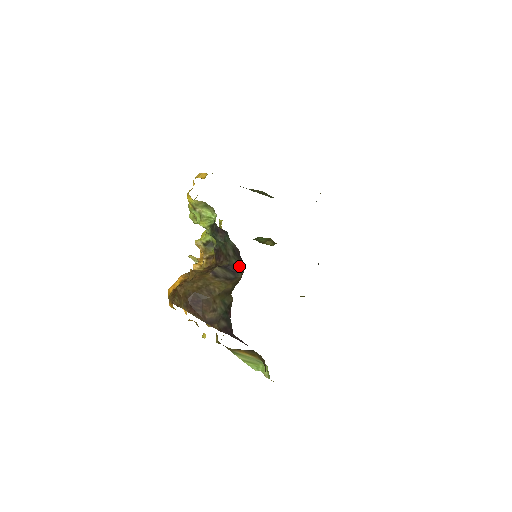
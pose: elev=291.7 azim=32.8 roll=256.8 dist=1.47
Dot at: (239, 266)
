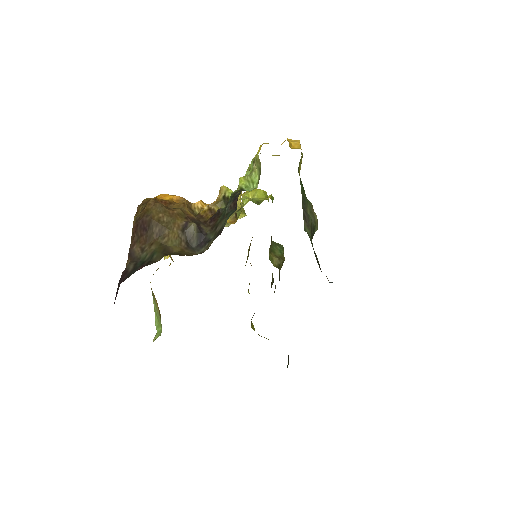
Dot at: (208, 245)
